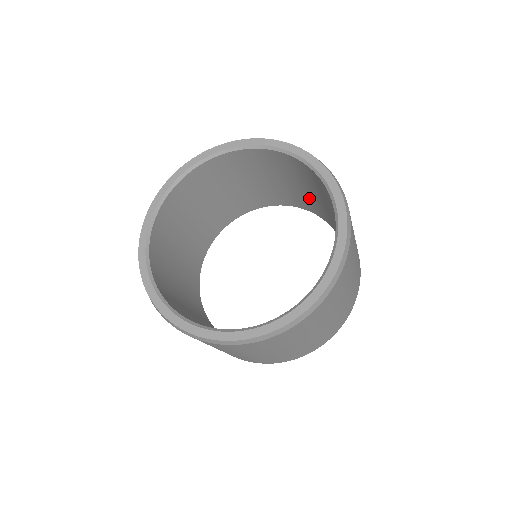
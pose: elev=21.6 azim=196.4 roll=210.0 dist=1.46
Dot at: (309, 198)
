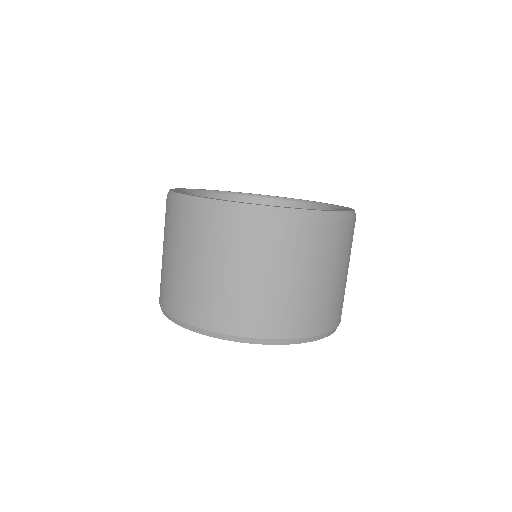
Dot at: occluded
